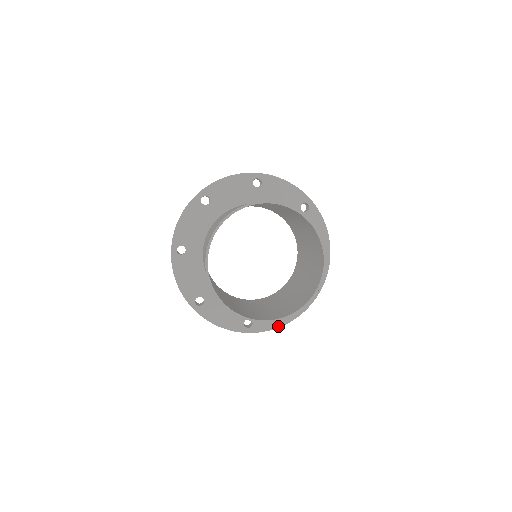
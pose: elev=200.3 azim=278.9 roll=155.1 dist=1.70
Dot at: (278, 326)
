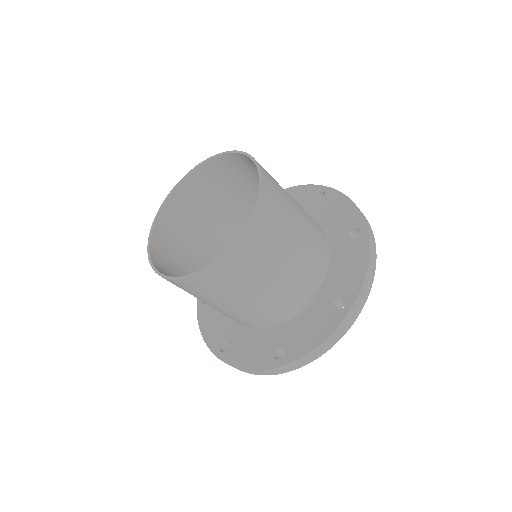
Dot at: (319, 342)
